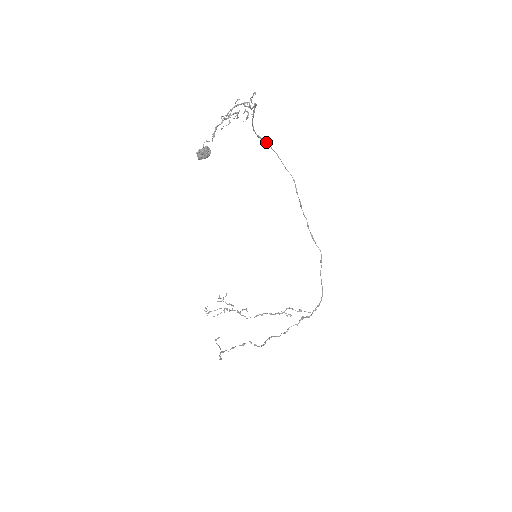
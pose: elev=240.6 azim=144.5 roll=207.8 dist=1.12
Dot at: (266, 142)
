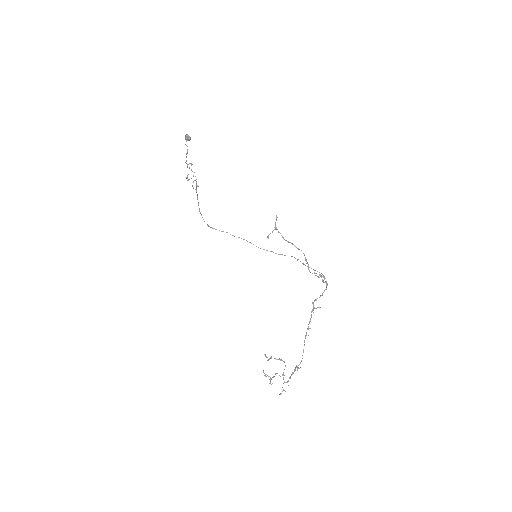
Dot at: (214, 228)
